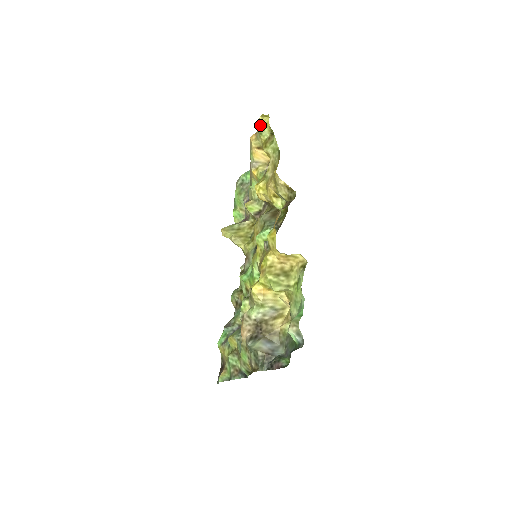
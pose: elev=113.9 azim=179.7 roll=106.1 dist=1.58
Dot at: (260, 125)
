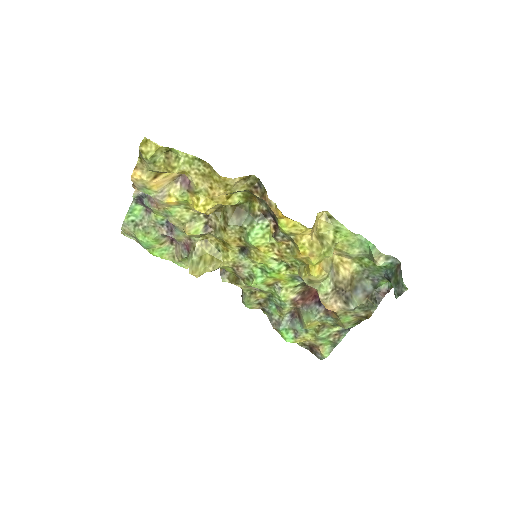
Dot at: (150, 155)
